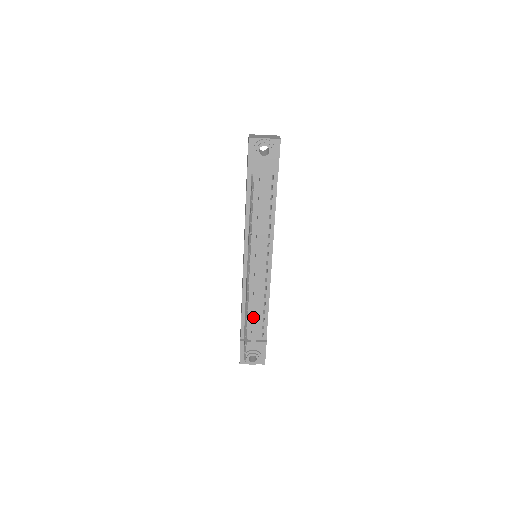
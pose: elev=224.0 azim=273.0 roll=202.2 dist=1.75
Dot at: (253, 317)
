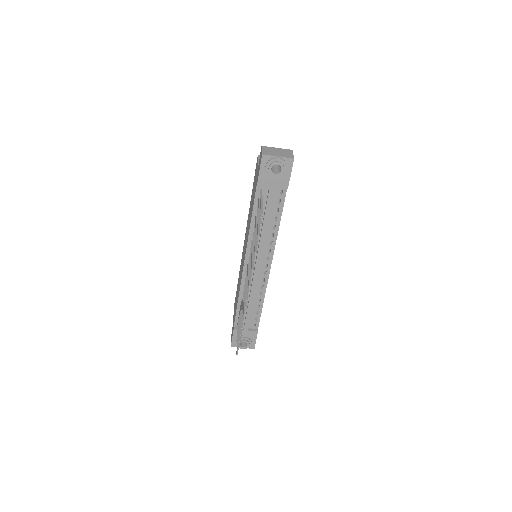
Dot at: (248, 311)
